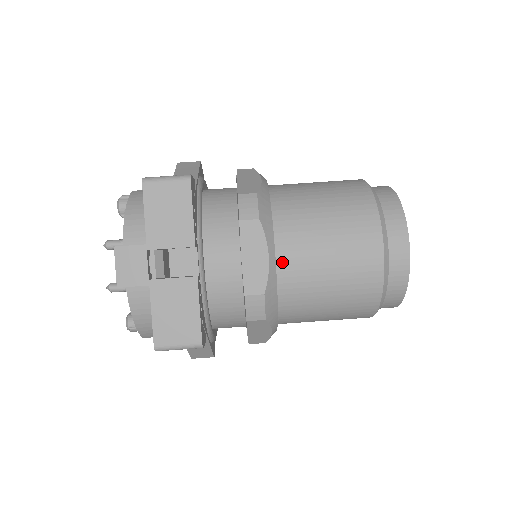
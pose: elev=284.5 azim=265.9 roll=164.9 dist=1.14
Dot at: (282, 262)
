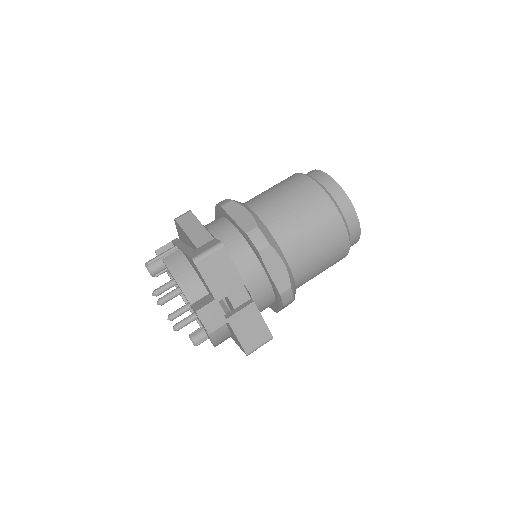
Dot at: (290, 261)
